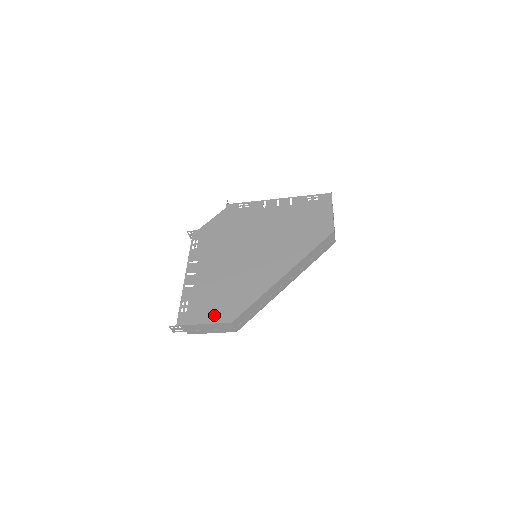
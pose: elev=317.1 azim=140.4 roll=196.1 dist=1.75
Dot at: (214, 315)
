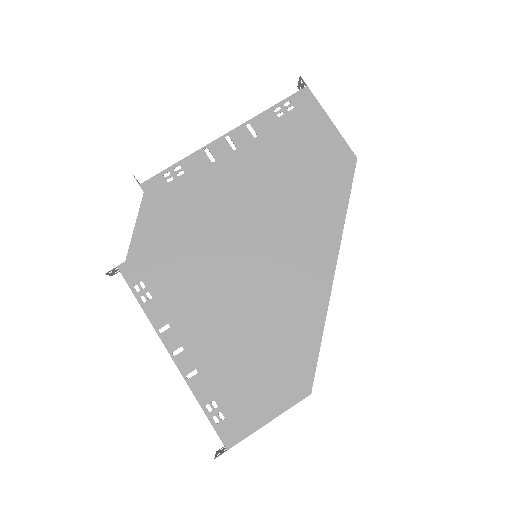
Dot at: (275, 399)
